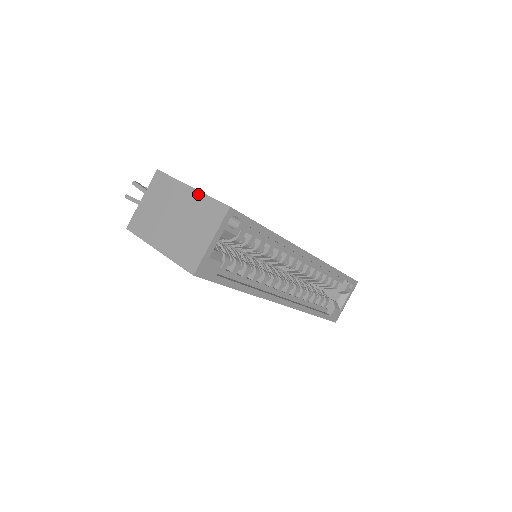
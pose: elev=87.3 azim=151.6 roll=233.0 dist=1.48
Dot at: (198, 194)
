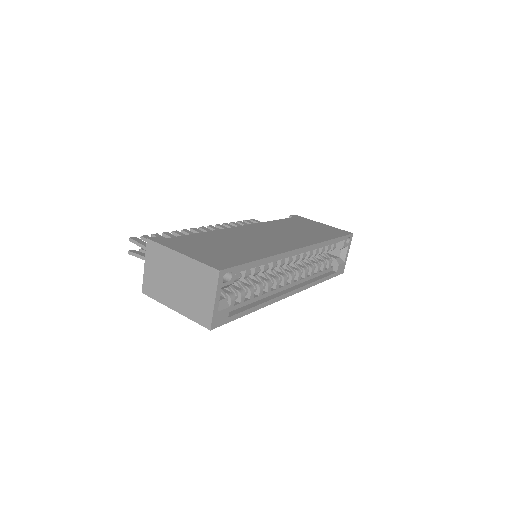
Dot at: (189, 260)
